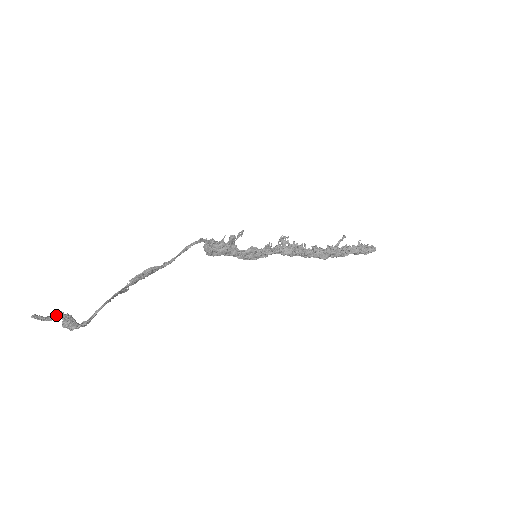
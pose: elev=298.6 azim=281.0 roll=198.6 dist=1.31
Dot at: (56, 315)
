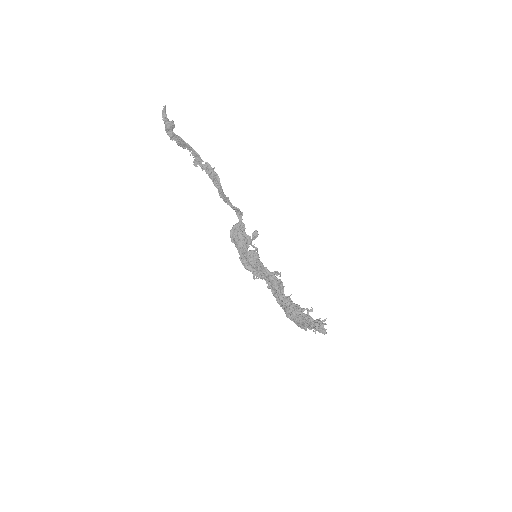
Dot at: occluded
